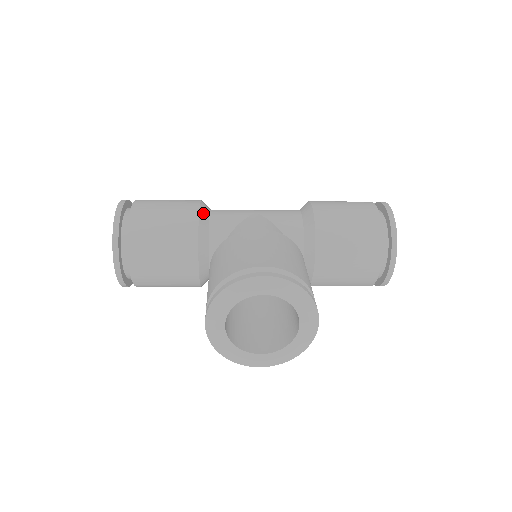
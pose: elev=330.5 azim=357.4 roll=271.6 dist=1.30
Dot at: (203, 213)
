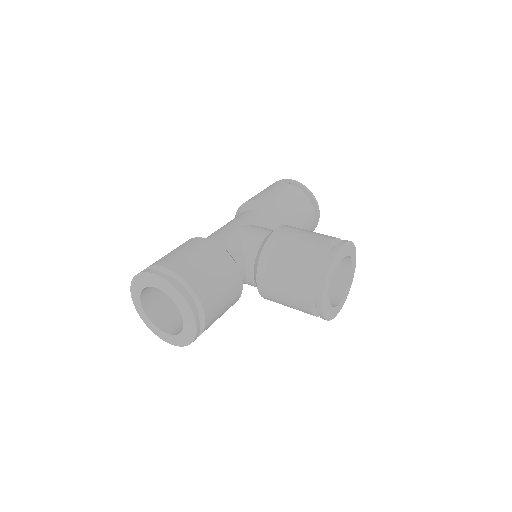
Dot at: (217, 244)
